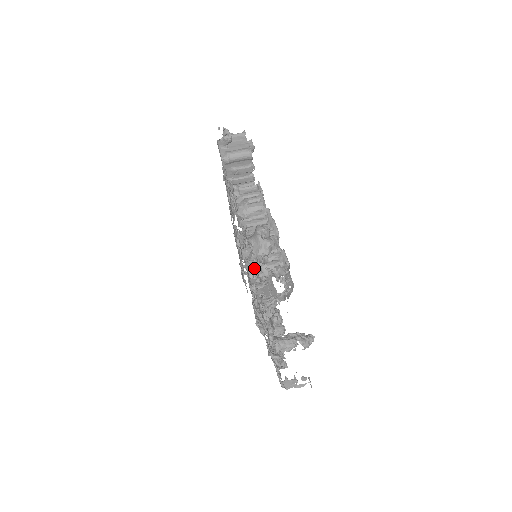
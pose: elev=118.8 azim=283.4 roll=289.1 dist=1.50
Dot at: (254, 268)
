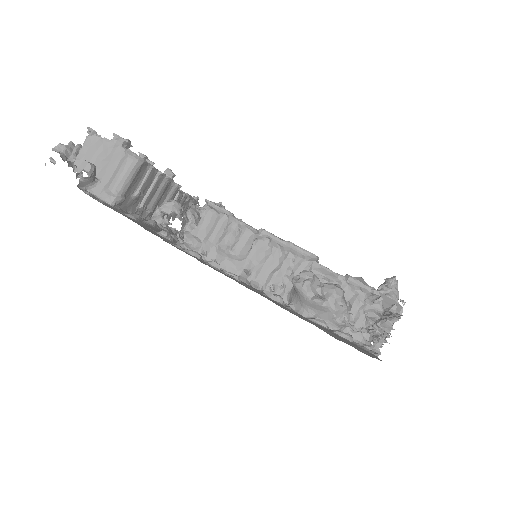
Dot at: occluded
